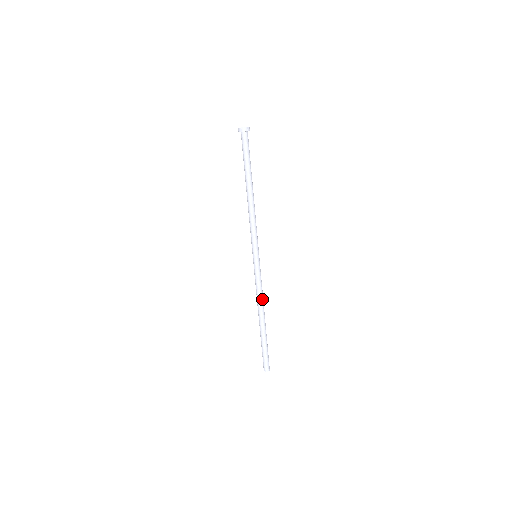
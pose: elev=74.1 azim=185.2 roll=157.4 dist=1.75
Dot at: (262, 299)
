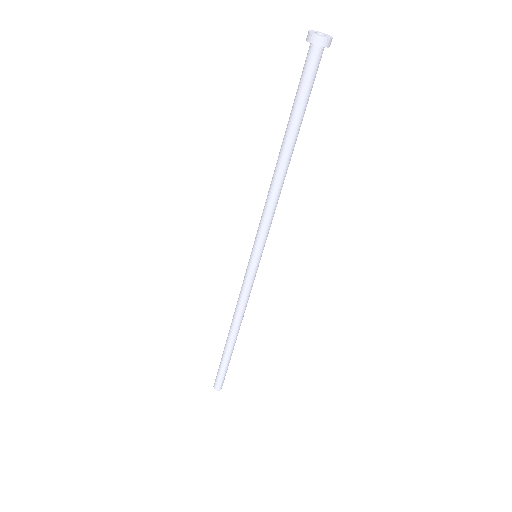
Dot at: (242, 313)
